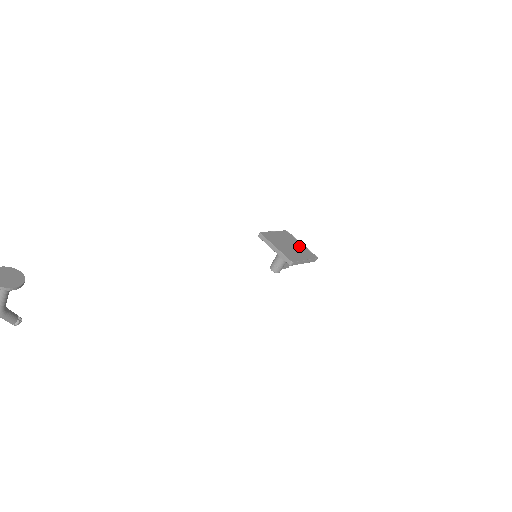
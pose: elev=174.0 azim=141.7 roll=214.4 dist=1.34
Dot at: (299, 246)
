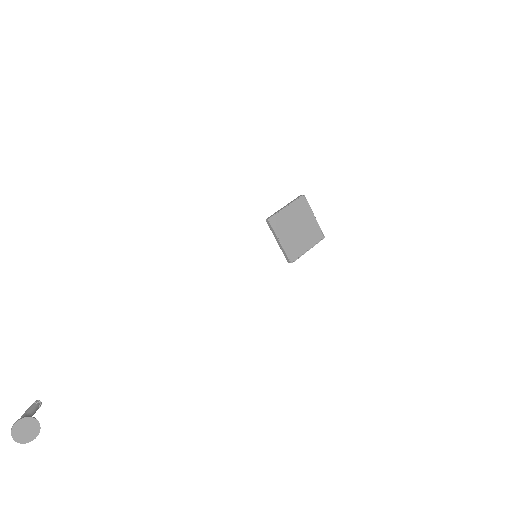
Dot at: (309, 223)
